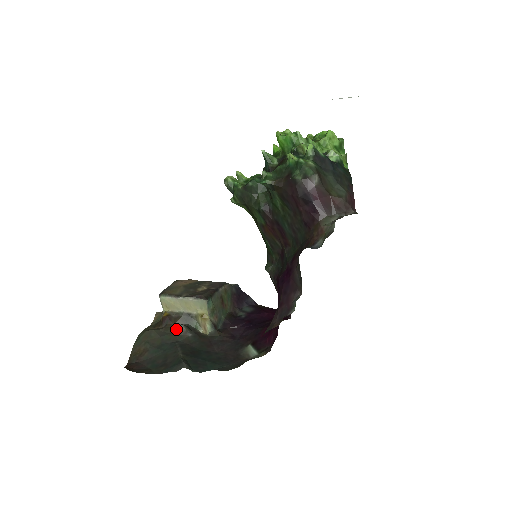
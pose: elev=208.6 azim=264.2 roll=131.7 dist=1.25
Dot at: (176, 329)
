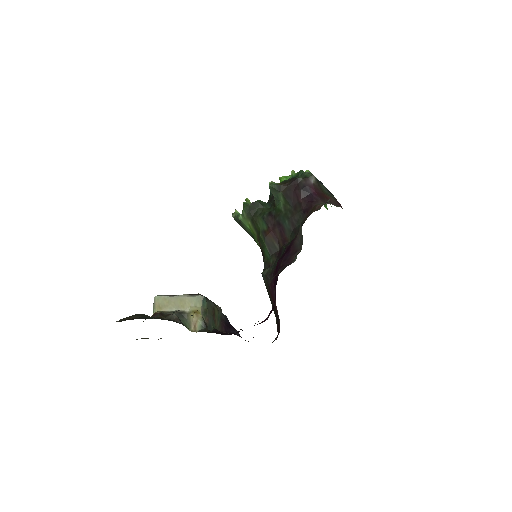
Dot at: (168, 316)
